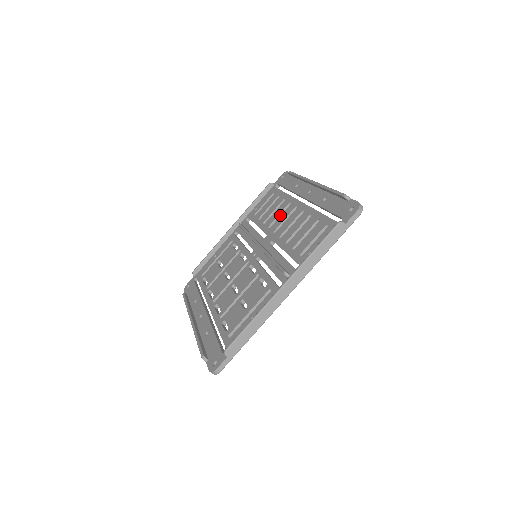
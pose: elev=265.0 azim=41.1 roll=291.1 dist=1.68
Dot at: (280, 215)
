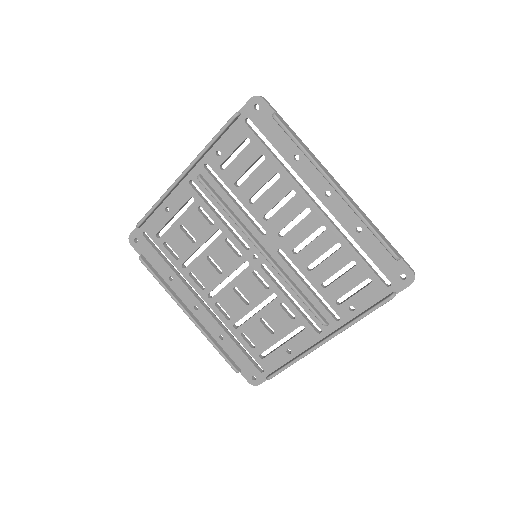
Dot at: occluded
